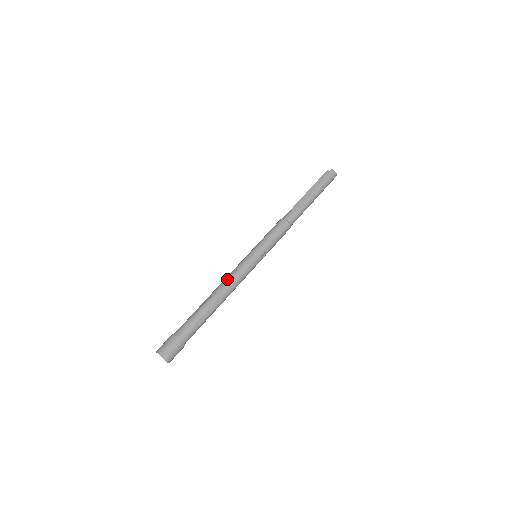
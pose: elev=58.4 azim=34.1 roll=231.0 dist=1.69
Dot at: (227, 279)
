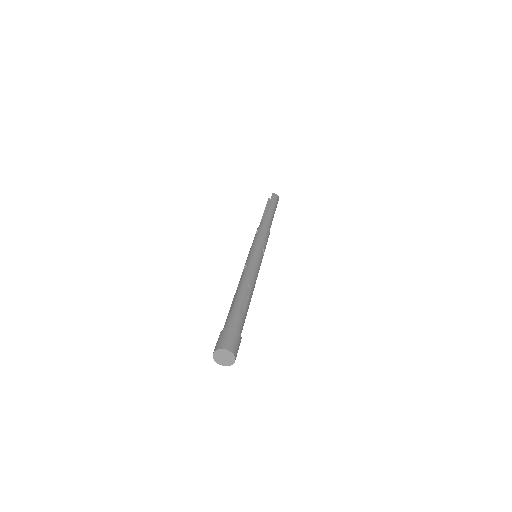
Dot at: (243, 273)
